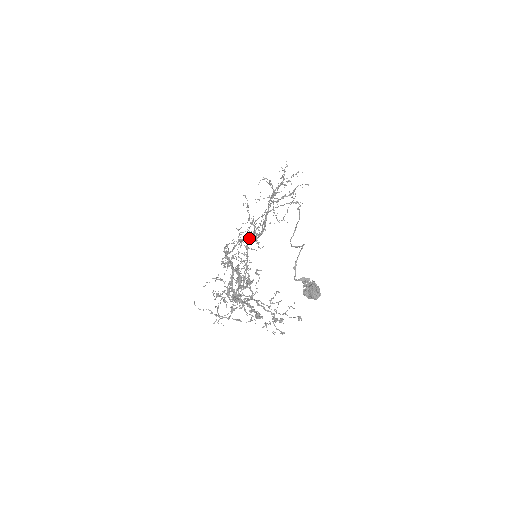
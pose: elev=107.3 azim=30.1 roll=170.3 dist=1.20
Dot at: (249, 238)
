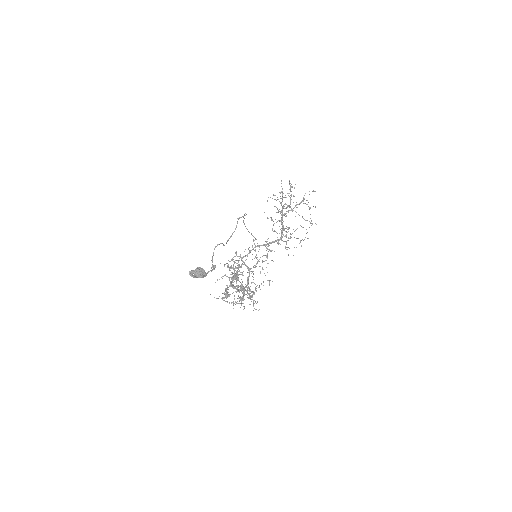
Dot at: (270, 243)
